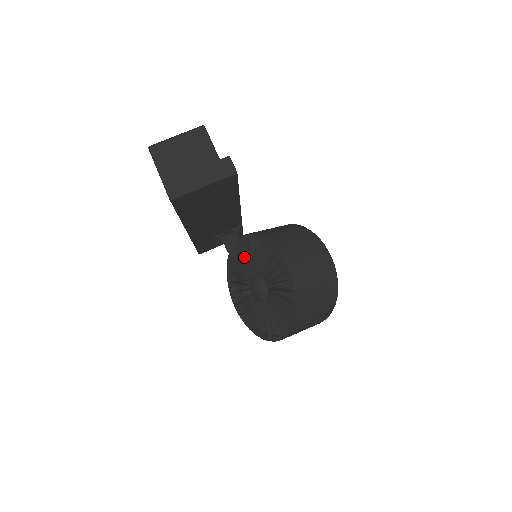
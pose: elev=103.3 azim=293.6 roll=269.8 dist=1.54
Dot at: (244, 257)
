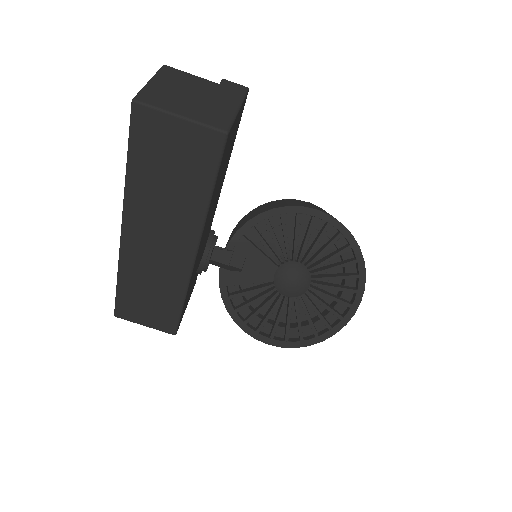
Dot at: (247, 266)
